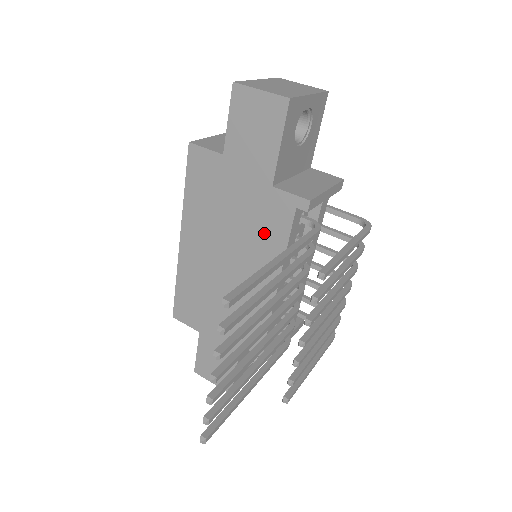
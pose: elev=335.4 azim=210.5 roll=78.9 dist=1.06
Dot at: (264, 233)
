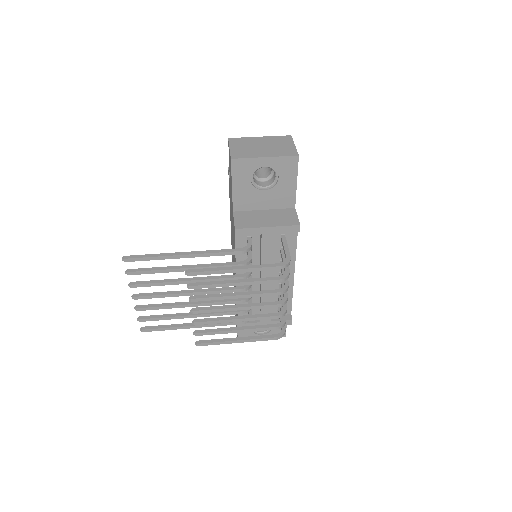
Dot at: occluded
